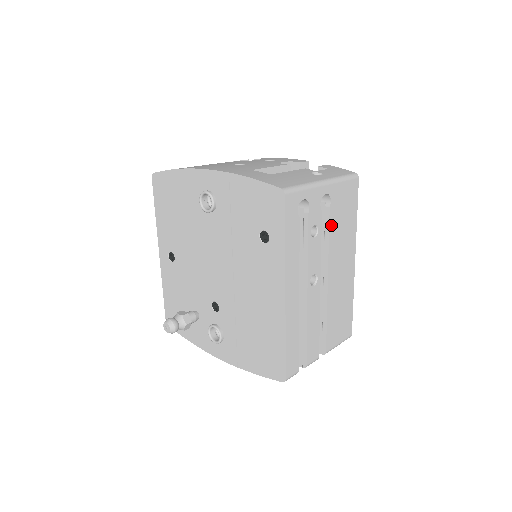
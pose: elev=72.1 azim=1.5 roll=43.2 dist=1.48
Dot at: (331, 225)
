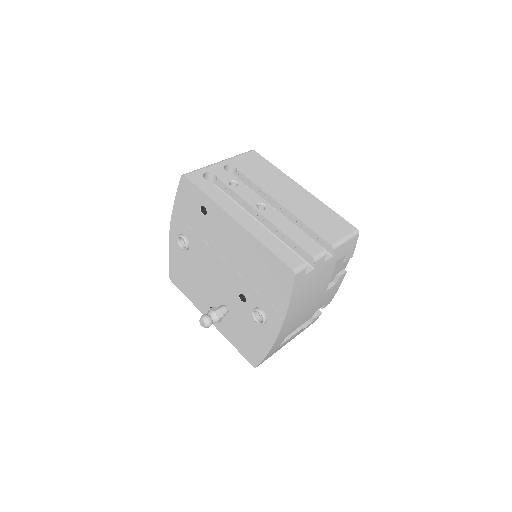
Dot at: (249, 177)
